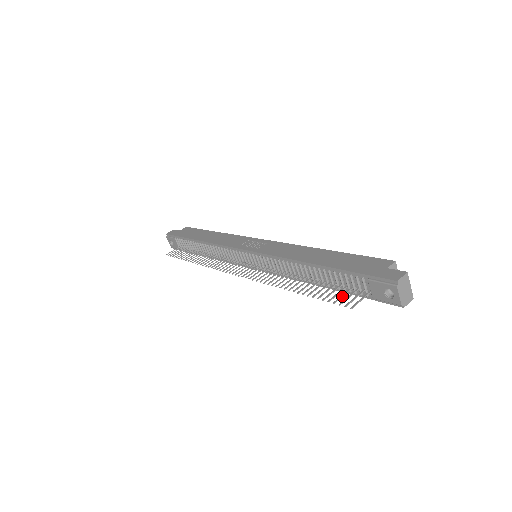
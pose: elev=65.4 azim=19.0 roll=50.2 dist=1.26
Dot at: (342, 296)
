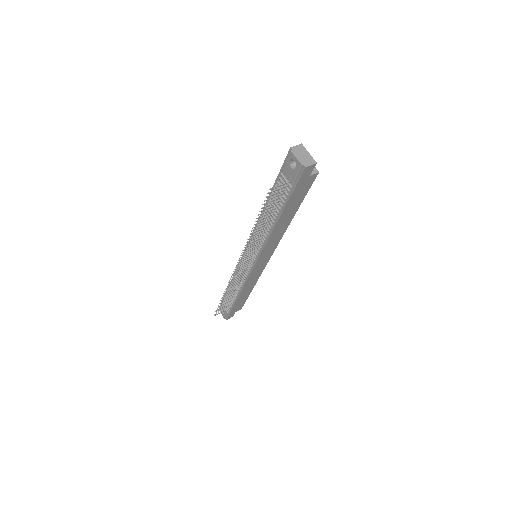
Dot at: (273, 197)
